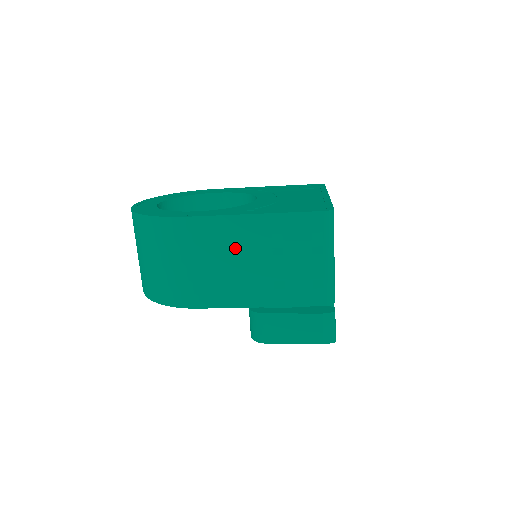
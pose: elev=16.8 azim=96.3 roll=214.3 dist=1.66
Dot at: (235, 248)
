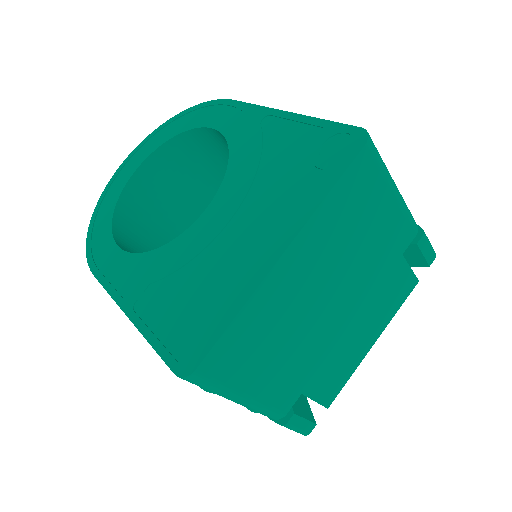
Dot at: occluded
